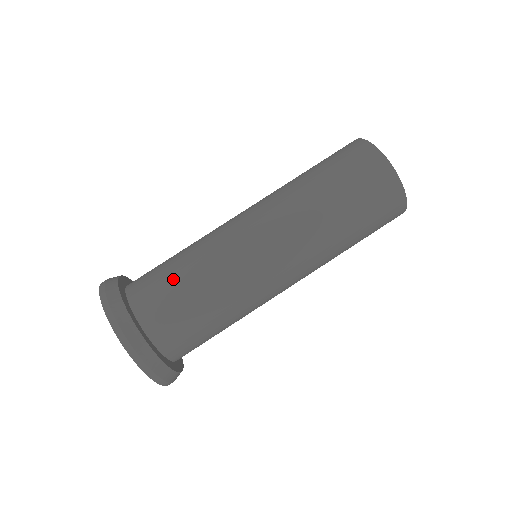
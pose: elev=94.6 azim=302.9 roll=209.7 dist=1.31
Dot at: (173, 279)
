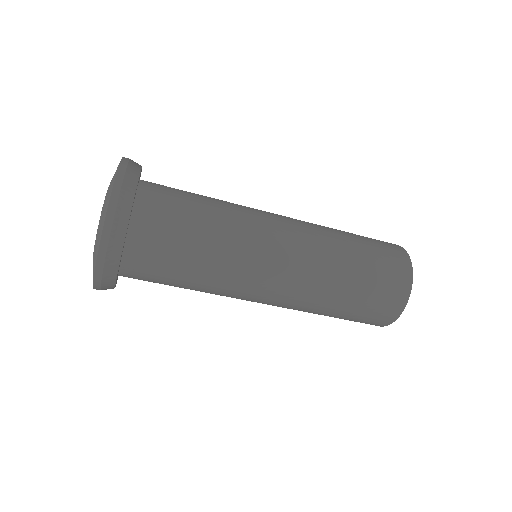
Dot at: (178, 263)
